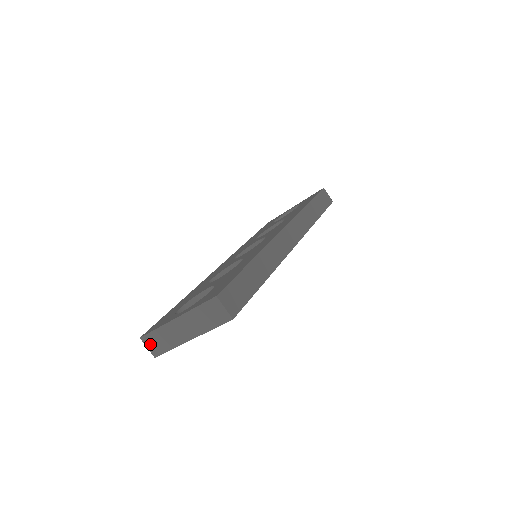
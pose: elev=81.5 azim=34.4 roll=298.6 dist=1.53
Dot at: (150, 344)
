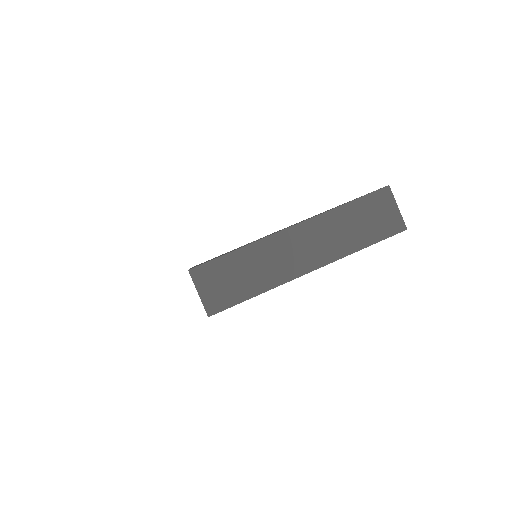
Dot at: (210, 284)
